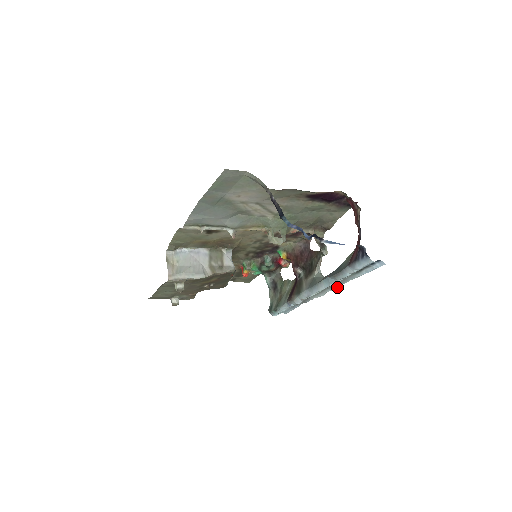
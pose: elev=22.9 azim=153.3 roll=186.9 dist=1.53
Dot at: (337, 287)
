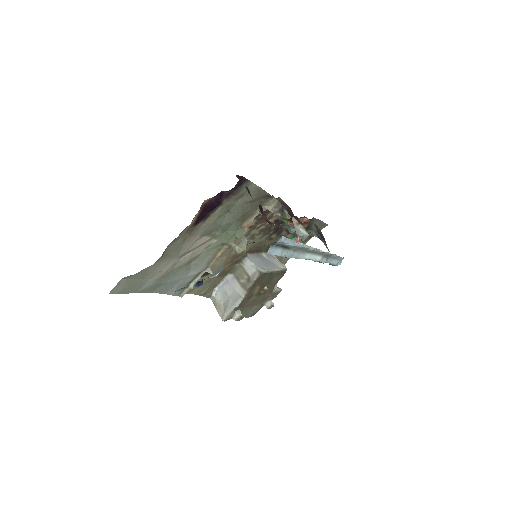
Dot at: (311, 250)
